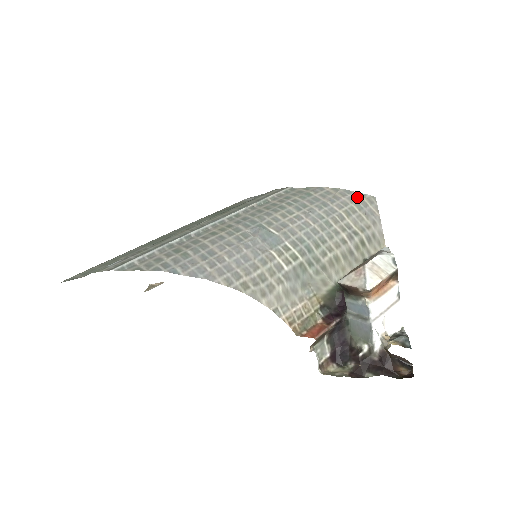
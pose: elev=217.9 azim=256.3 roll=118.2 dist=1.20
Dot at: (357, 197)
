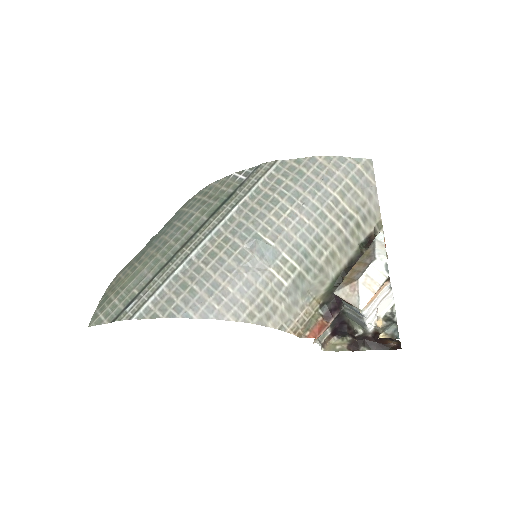
Dot at: (352, 166)
